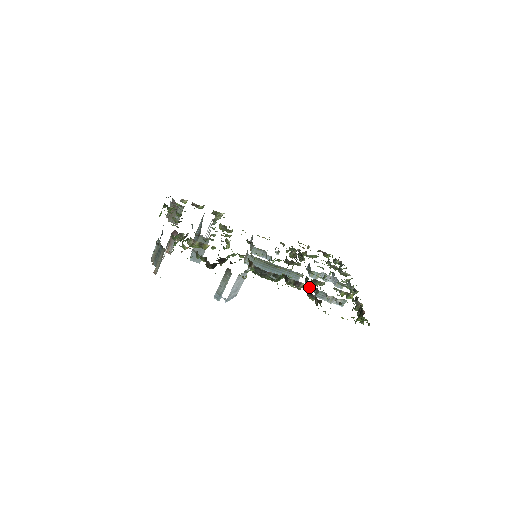
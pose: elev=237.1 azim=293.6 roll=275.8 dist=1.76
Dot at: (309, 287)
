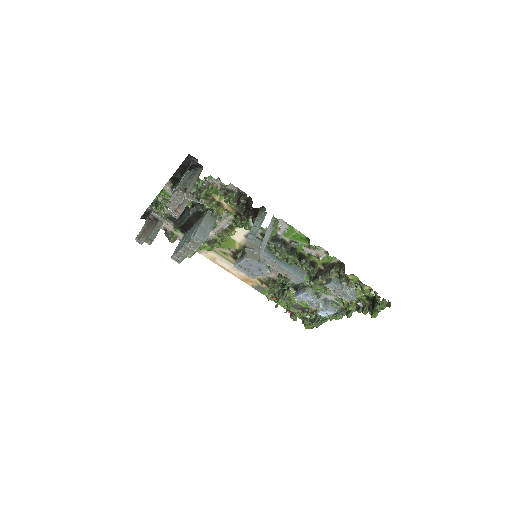
Dot at: (321, 274)
